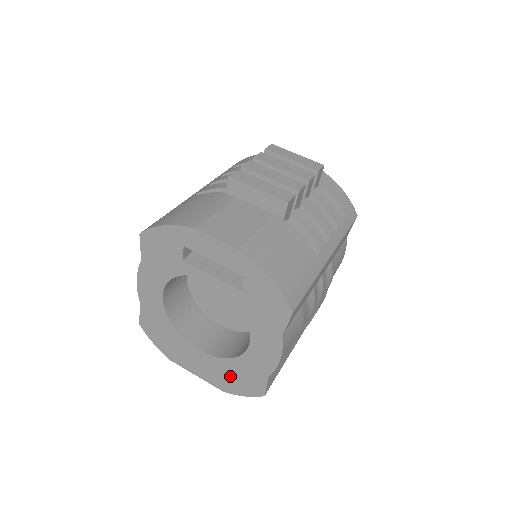
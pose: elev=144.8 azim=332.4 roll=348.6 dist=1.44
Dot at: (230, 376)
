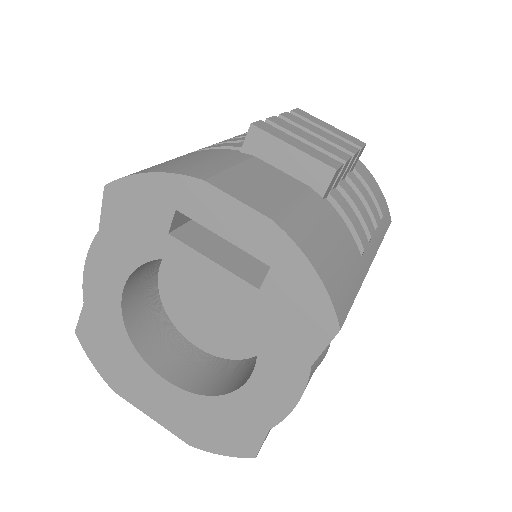
Dot at: (206, 423)
